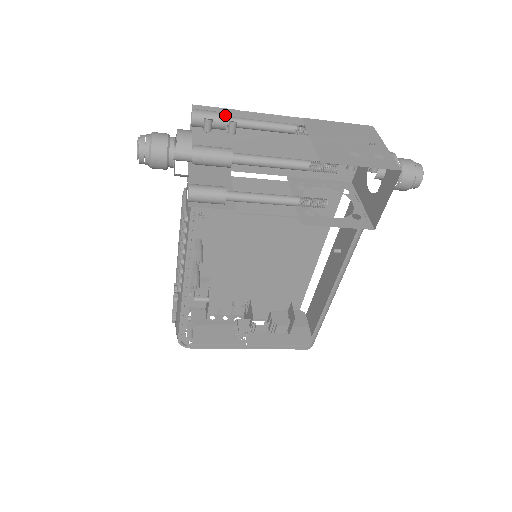
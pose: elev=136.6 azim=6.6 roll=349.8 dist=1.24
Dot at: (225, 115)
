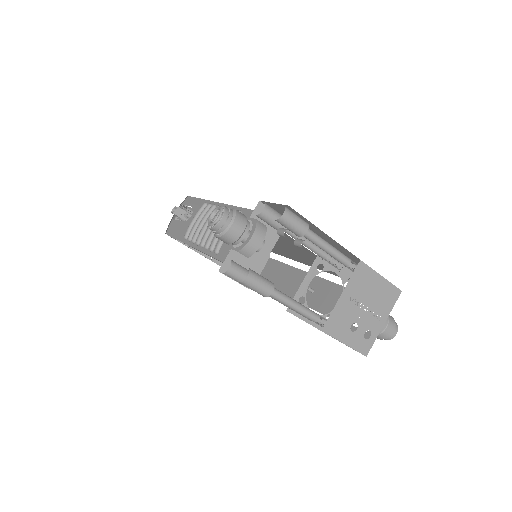
Dot at: (304, 232)
